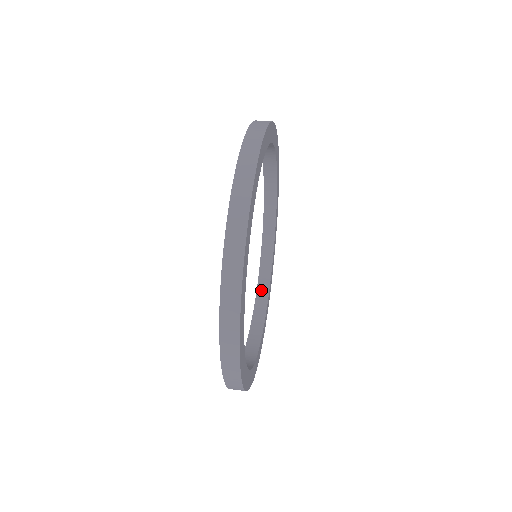
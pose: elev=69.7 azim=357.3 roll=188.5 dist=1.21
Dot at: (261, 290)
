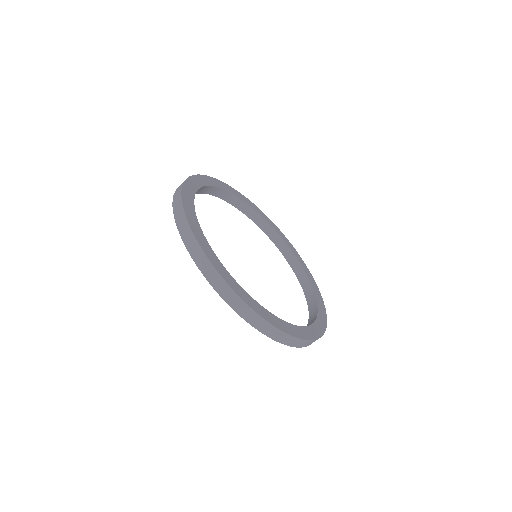
Dot at: (300, 276)
